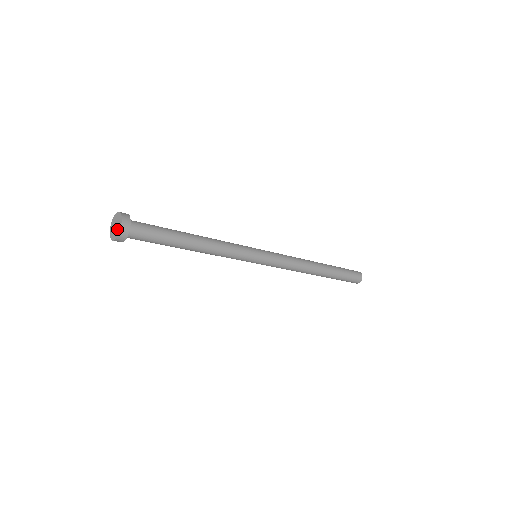
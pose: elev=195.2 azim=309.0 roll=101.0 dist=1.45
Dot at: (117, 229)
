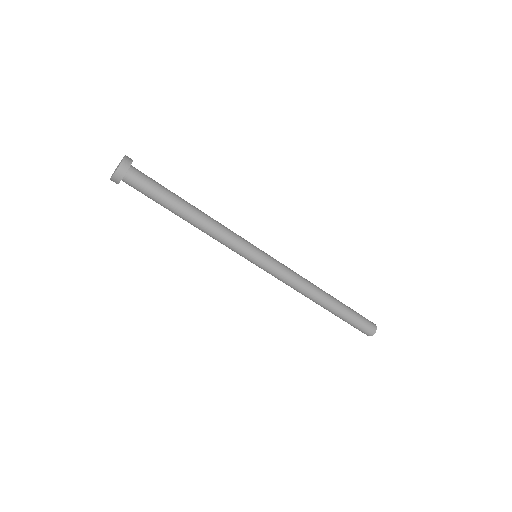
Dot at: (118, 166)
